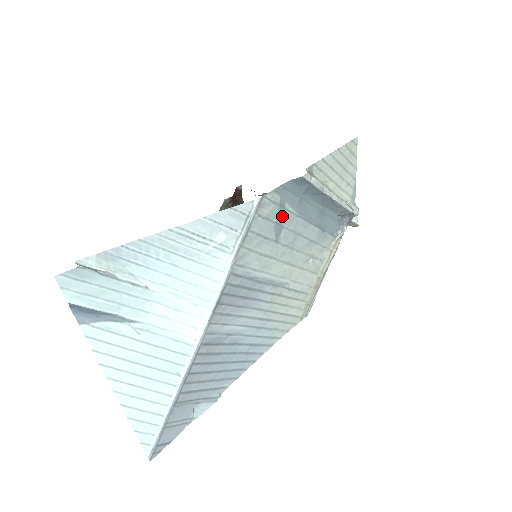
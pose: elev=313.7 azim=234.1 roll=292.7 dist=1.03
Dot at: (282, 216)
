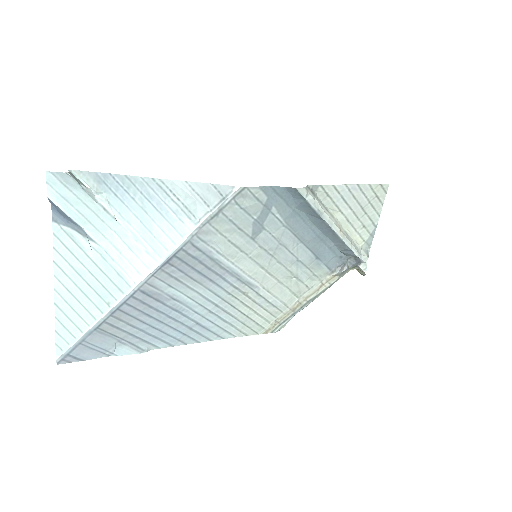
Dot at: (266, 217)
